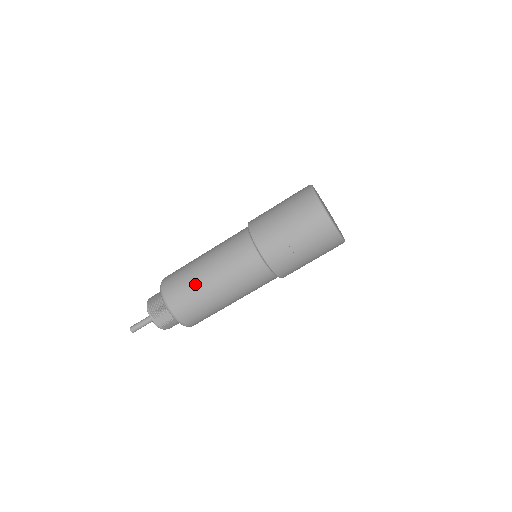
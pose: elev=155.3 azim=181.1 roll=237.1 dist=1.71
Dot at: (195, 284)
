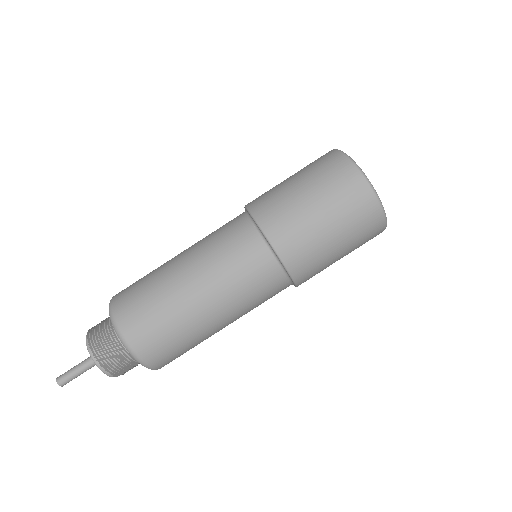
Dot at: (191, 332)
